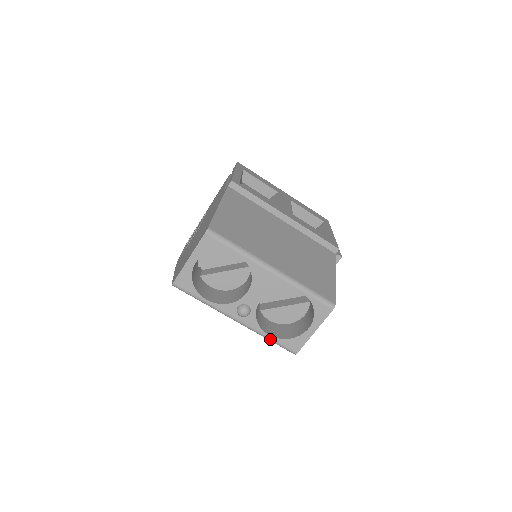
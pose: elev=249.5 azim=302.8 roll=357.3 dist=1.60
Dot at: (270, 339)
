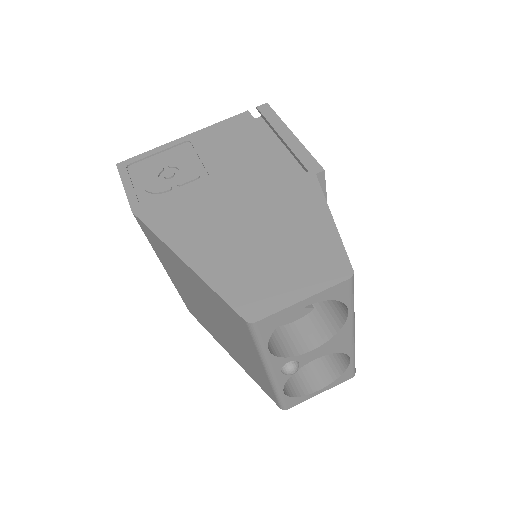
Dot at: (280, 395)
